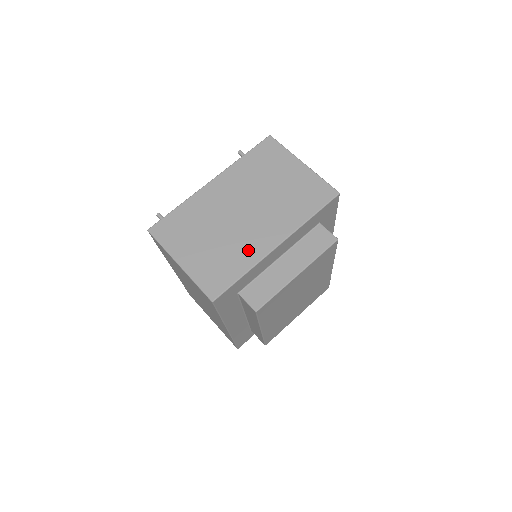
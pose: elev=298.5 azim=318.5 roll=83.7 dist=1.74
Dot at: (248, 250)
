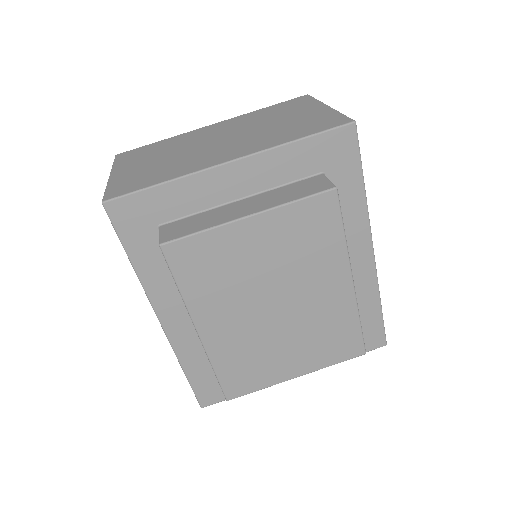
Dot at: (190, 165)
